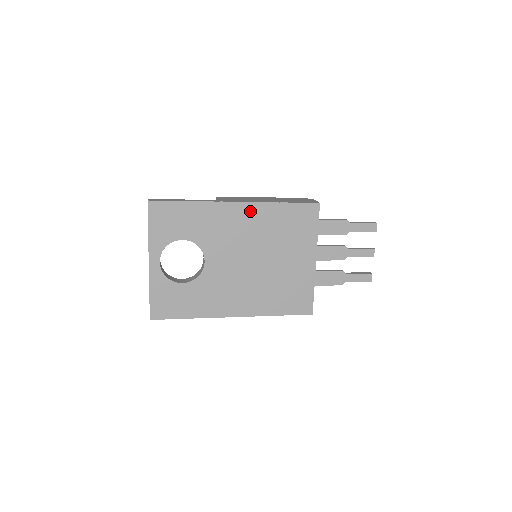
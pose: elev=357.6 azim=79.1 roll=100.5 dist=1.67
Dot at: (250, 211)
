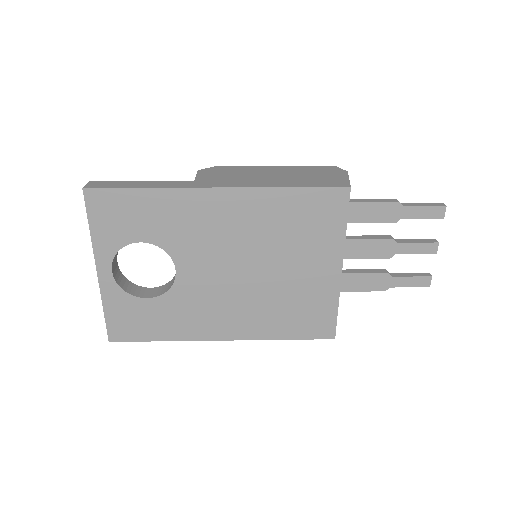
Dot at: (239, 201)
